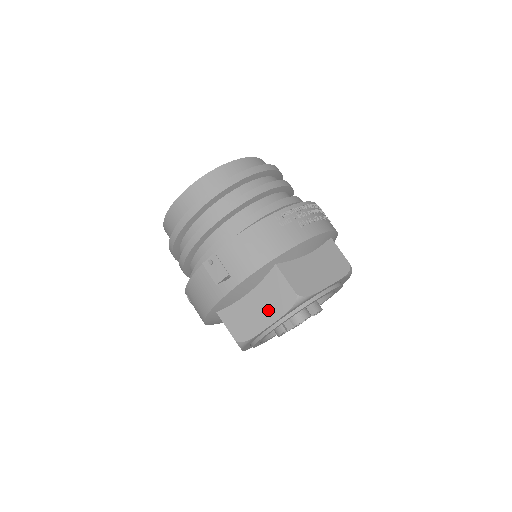
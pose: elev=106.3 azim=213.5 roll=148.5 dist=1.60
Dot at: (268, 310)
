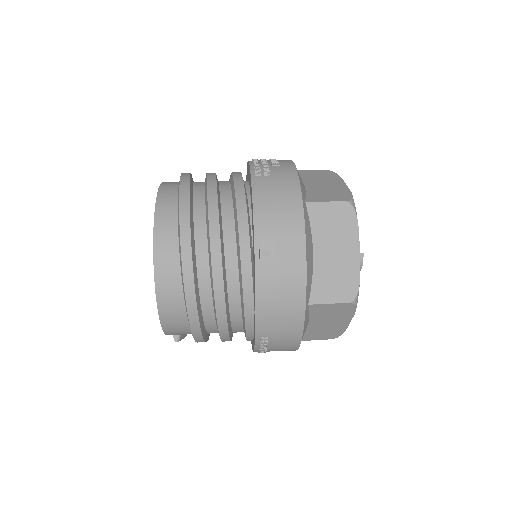
Dot at: (343, 242)
